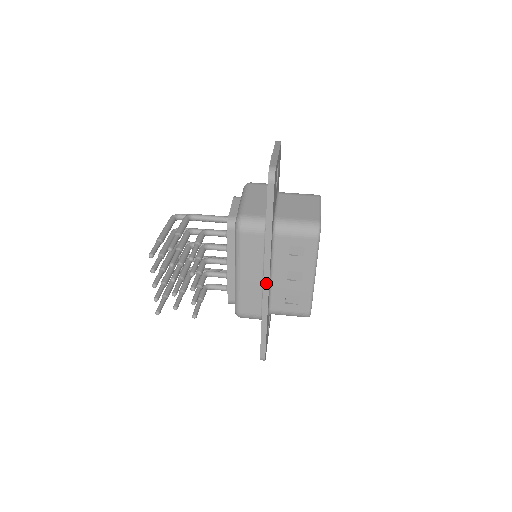
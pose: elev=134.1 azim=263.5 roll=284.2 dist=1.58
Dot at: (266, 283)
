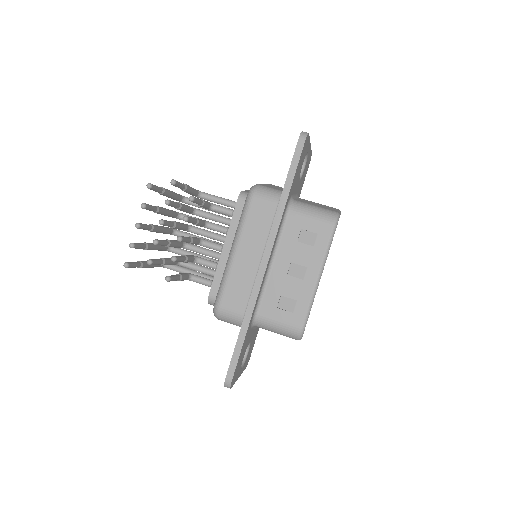
Dot at: (264, 264)
